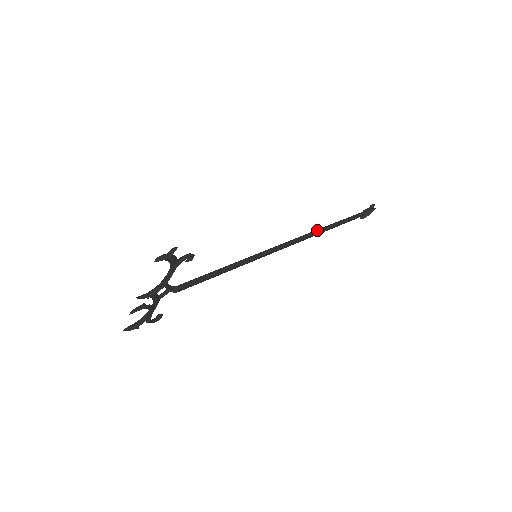
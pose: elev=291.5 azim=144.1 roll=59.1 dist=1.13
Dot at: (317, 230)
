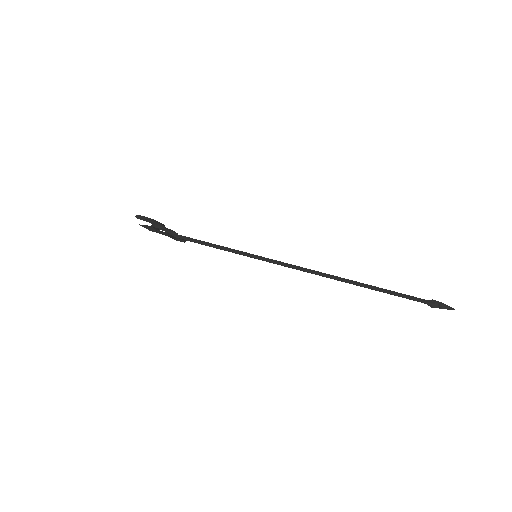
Dot at: (338, 277)
